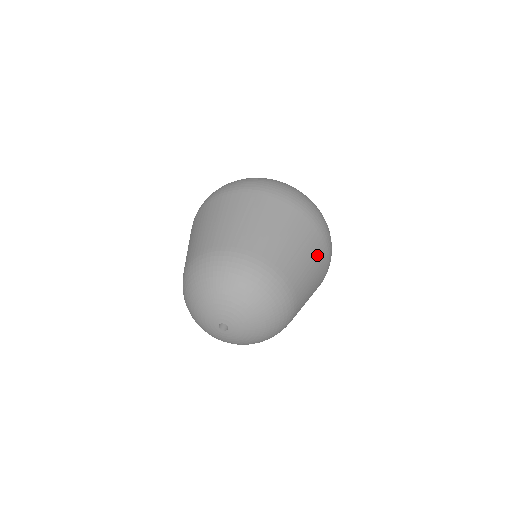
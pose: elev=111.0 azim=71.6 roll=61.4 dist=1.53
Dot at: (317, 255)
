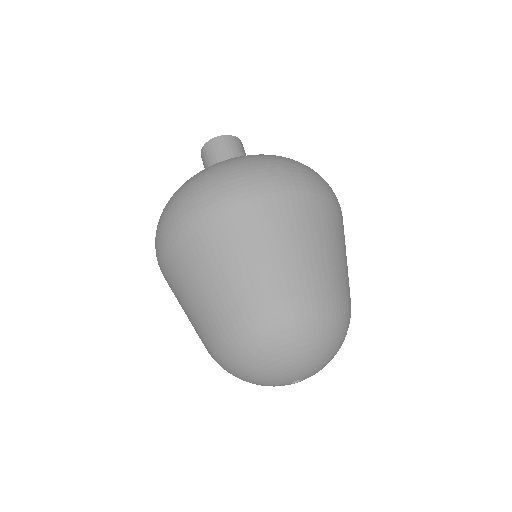
Dot at: (336, 227)
